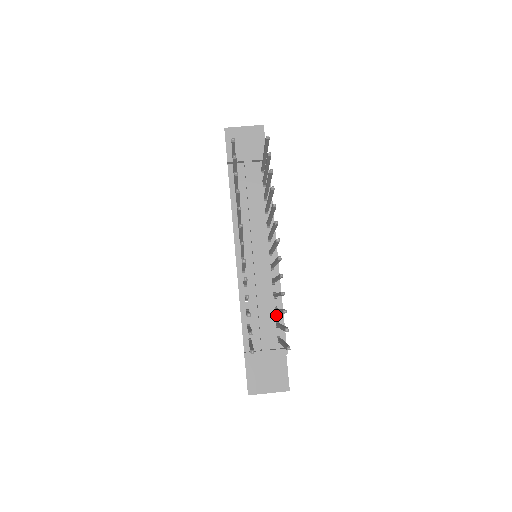
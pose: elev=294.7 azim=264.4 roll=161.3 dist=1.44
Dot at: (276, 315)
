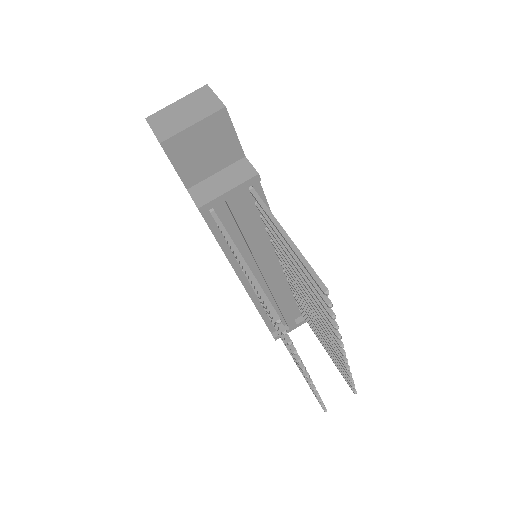
Dot at: occluded
